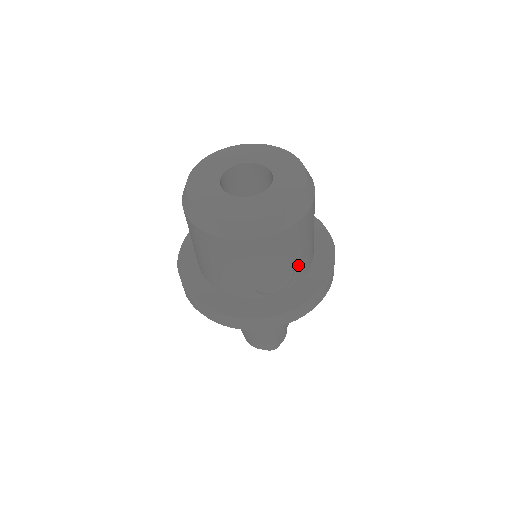
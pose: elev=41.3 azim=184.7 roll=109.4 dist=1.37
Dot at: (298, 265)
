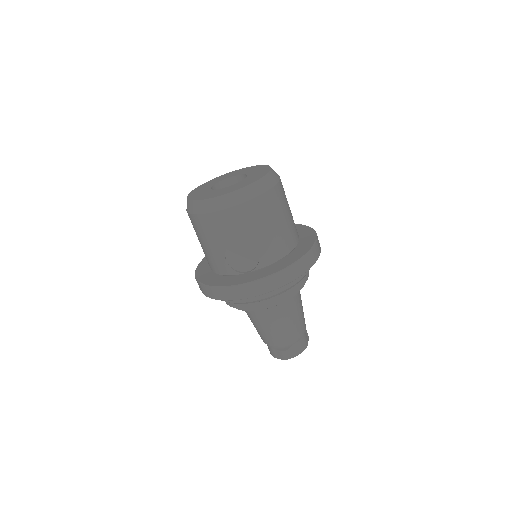
Dot at: (262, 247)
